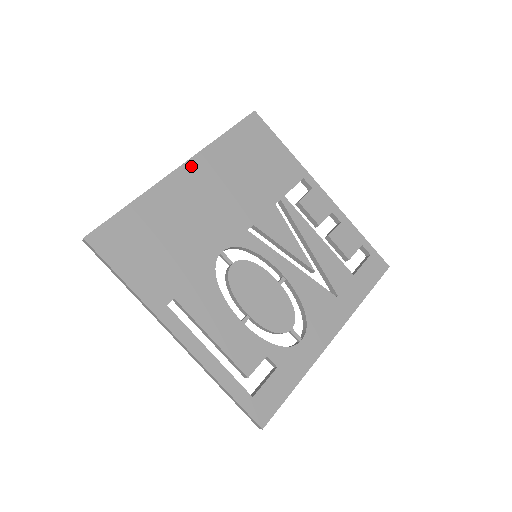
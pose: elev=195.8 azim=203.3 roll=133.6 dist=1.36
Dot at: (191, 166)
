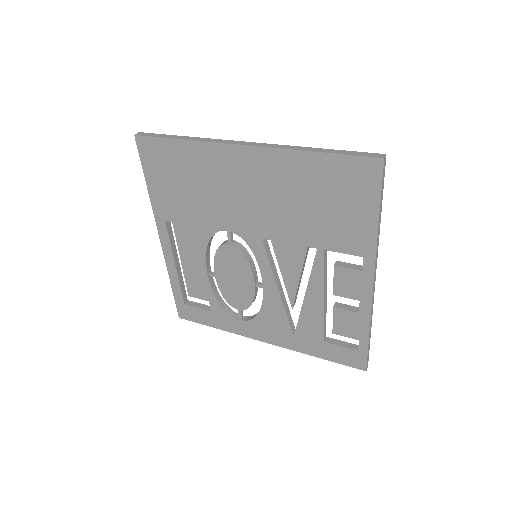
Dot at: (255, 153)
